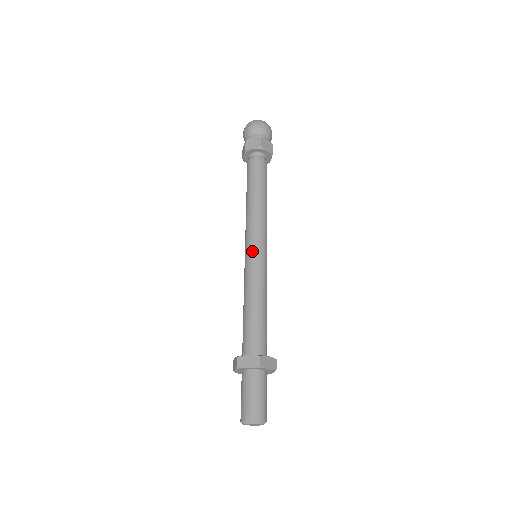
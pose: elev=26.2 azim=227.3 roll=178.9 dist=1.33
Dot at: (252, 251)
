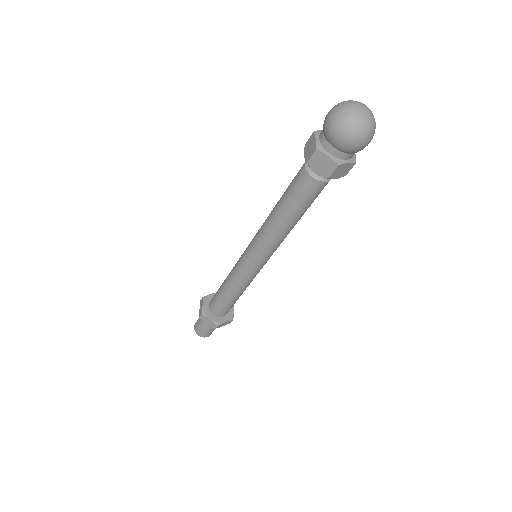
Dot at: (250, 263)
